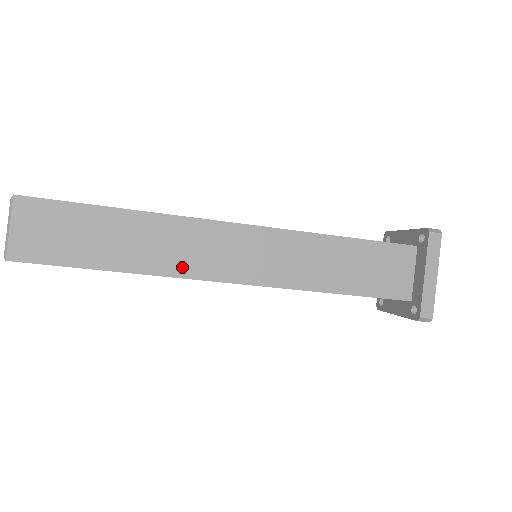
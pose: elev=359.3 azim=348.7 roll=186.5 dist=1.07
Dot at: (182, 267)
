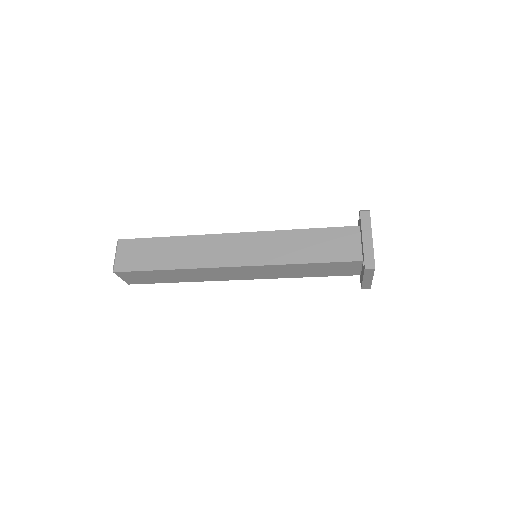
Dot at: (205, 262)
